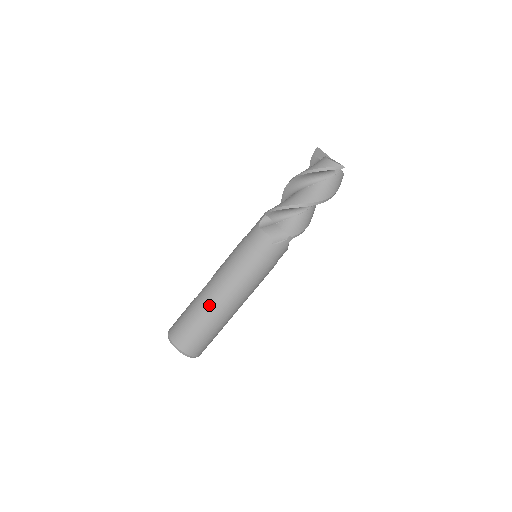
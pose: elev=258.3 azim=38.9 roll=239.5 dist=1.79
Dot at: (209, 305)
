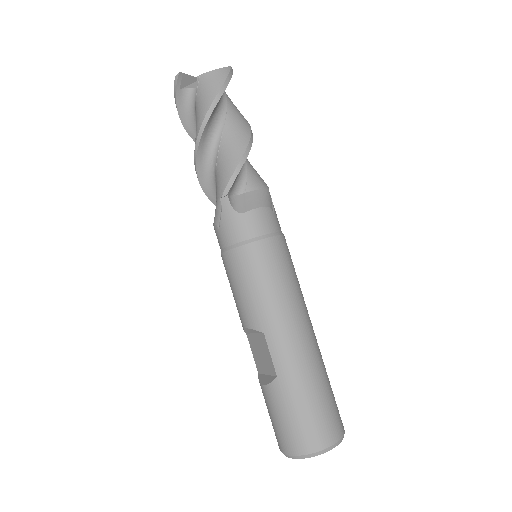
Dot at: (307, 353)
